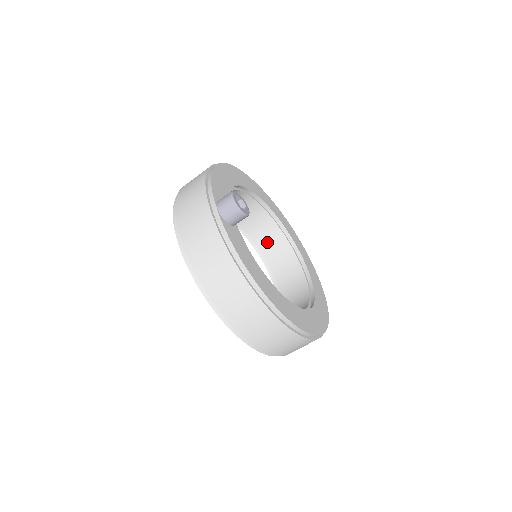
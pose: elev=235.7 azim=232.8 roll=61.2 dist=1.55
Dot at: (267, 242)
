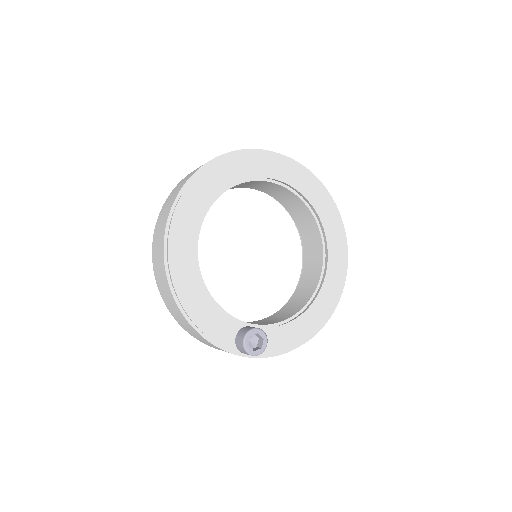
Dot at: occluded
